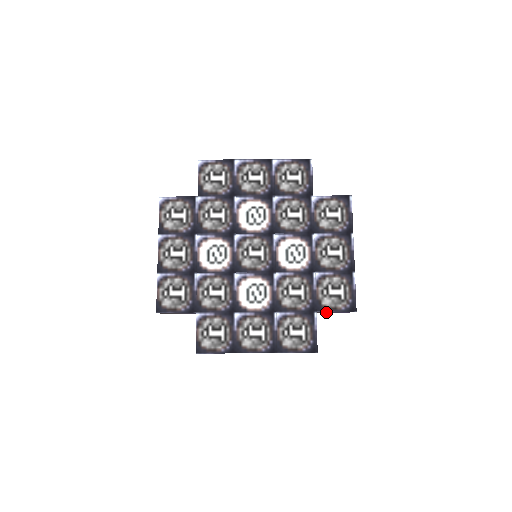
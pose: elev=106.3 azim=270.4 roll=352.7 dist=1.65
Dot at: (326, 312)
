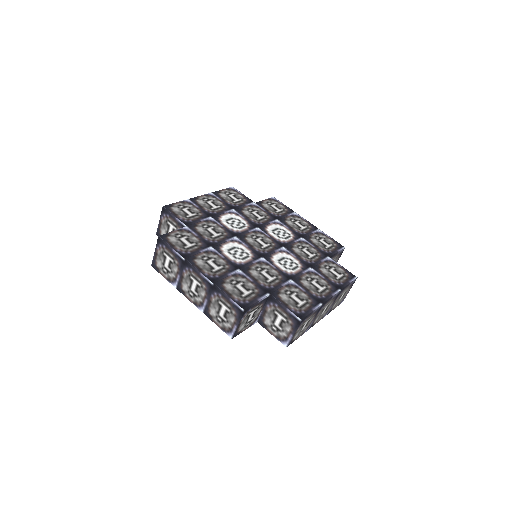
Dot at: (272, 319)
